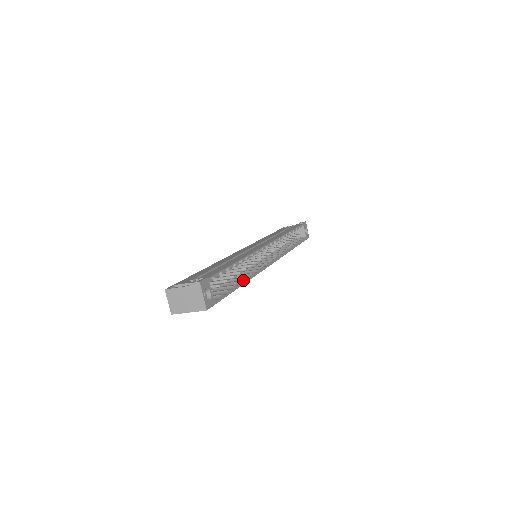
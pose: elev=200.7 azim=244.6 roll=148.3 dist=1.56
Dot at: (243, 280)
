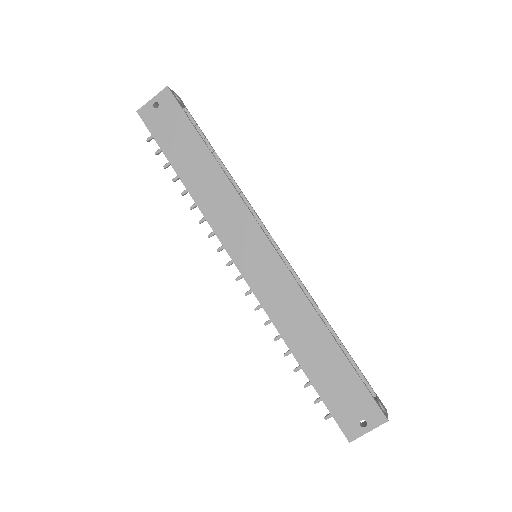
Dot at: (217, 167)
